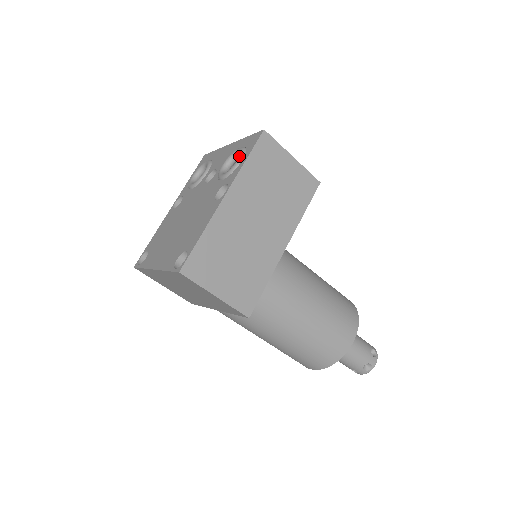
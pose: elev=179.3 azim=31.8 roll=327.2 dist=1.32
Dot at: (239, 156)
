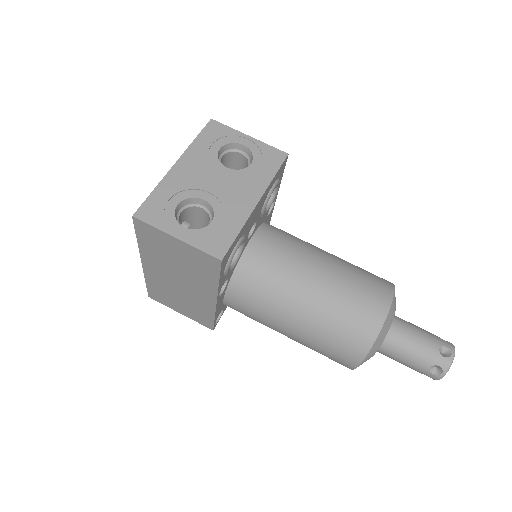
Dot at: occluded
